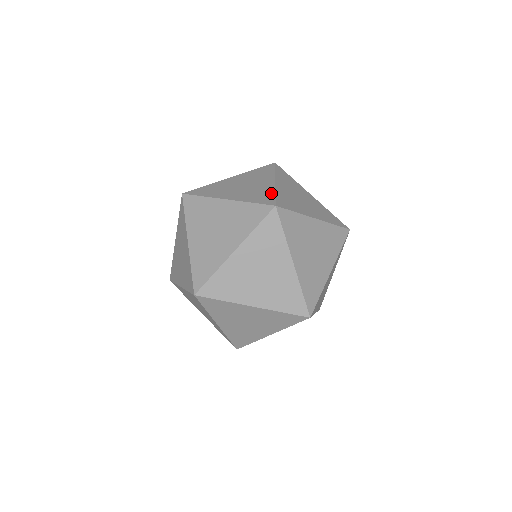
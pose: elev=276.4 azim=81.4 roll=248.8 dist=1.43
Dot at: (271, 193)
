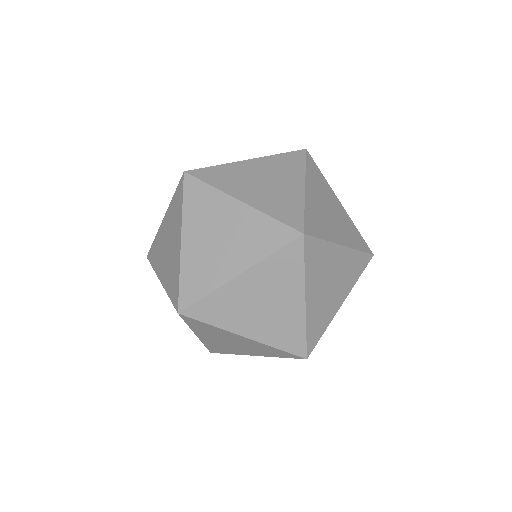
Dot at: occluded
